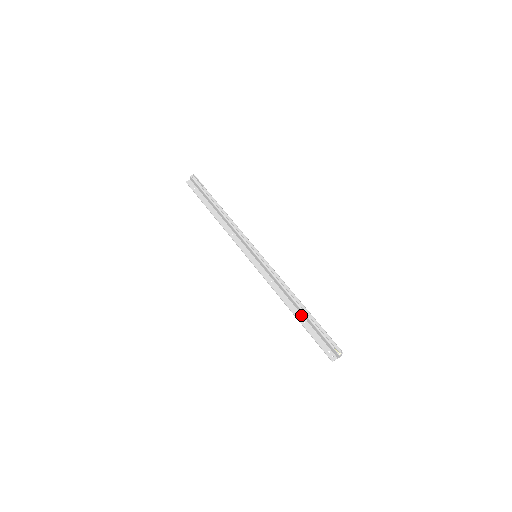
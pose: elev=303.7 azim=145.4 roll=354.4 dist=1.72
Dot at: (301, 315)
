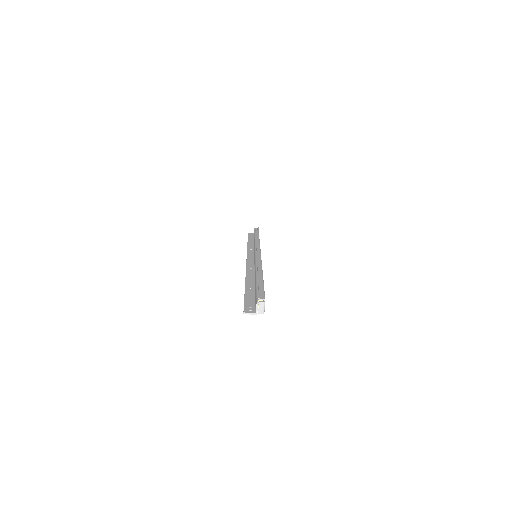
Dot at: (254, 285)
